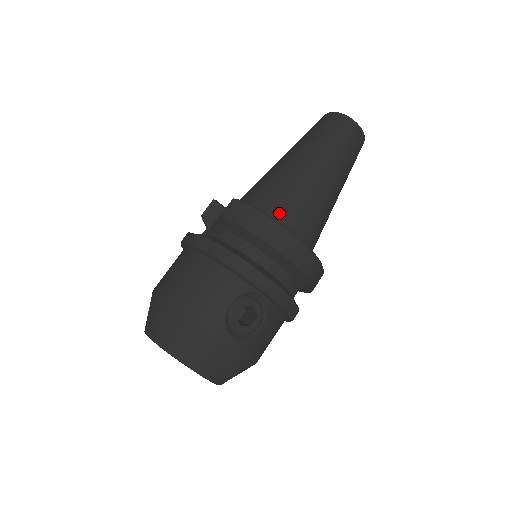
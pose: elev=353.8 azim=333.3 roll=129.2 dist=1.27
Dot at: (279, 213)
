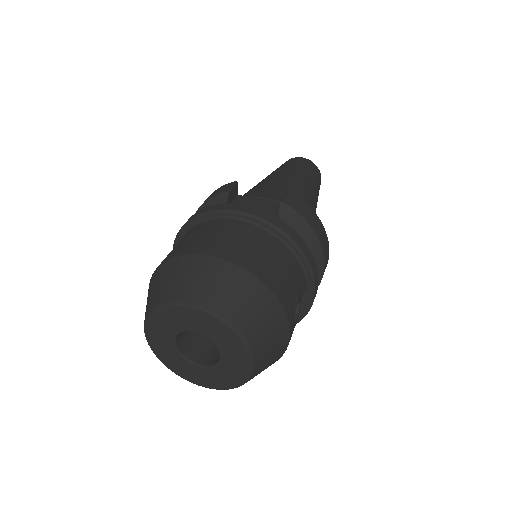
Dot at: occluded
